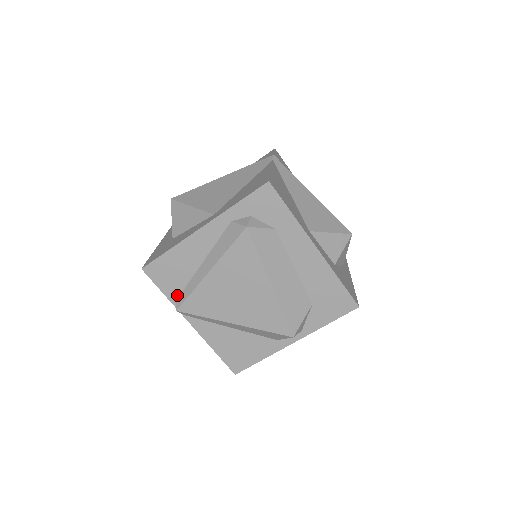
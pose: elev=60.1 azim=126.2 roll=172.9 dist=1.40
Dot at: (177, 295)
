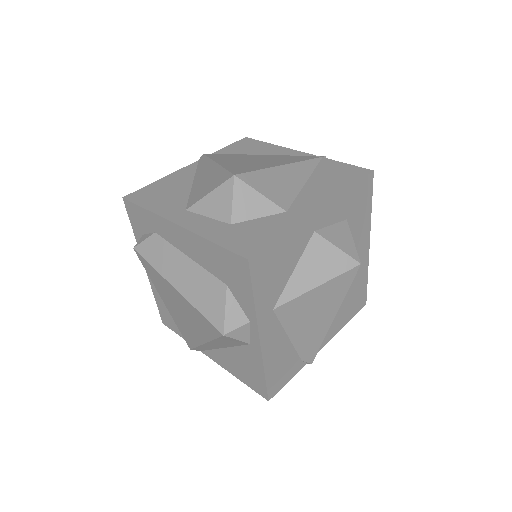
Dot at: occluded
